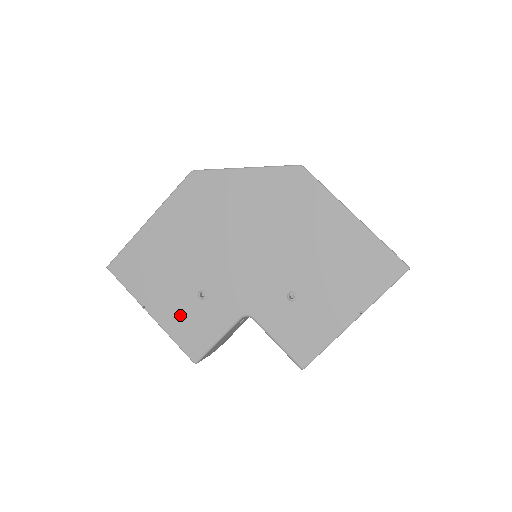
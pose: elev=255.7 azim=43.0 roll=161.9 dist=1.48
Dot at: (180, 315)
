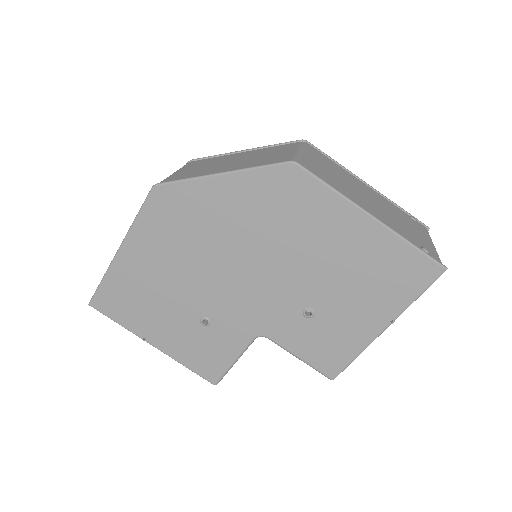
Dot at: (186, 343)
